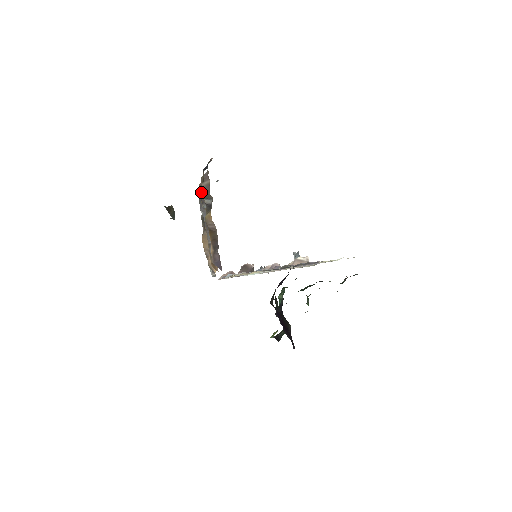
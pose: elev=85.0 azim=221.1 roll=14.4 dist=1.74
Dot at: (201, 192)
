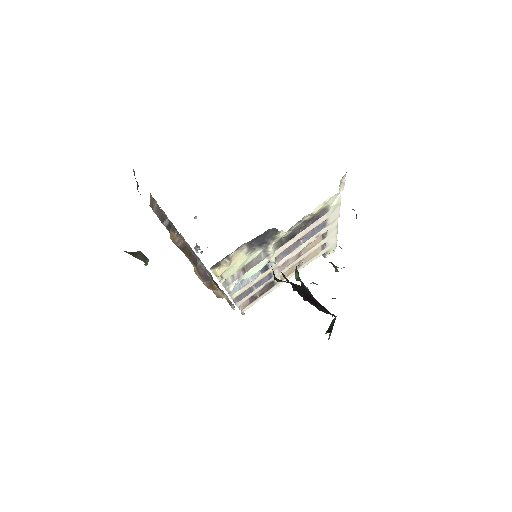
Dot at: occluded
